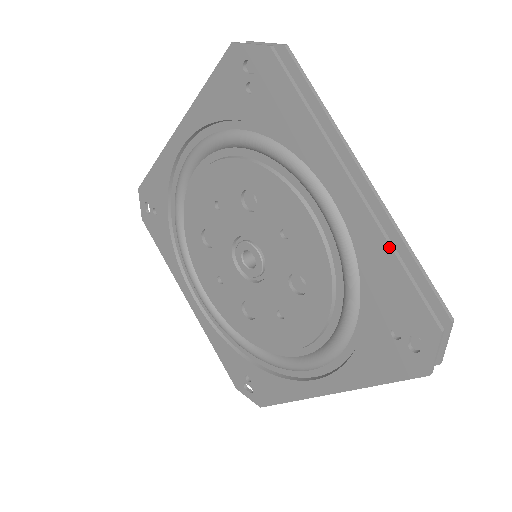
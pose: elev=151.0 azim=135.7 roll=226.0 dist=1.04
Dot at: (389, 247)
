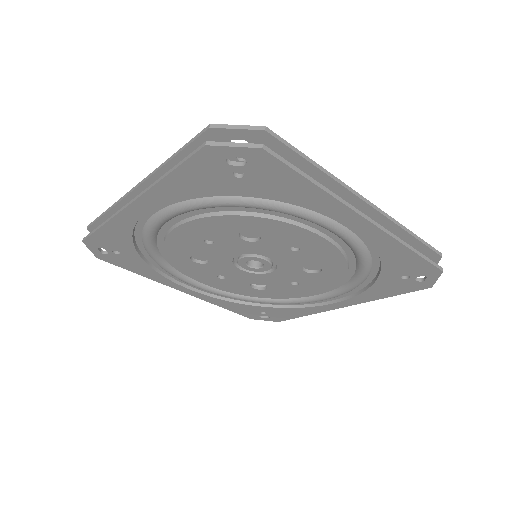
Dot at: (402, 245)
